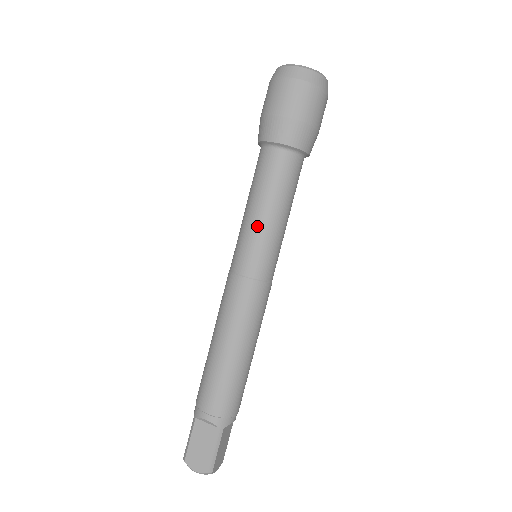
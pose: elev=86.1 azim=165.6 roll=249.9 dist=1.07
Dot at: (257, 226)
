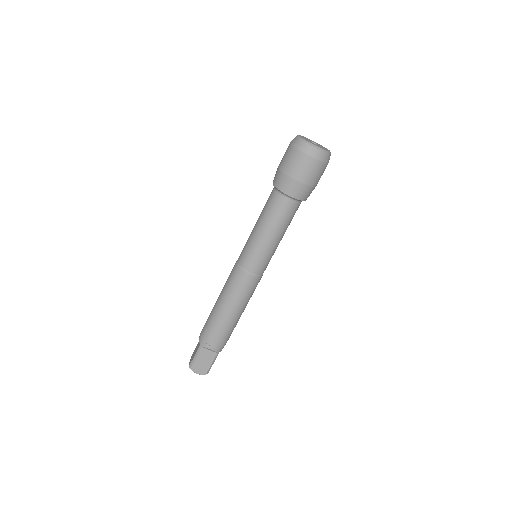
Dot at: (266, 245)
